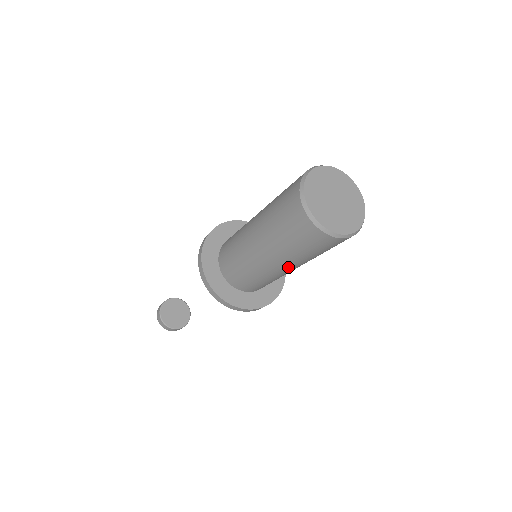
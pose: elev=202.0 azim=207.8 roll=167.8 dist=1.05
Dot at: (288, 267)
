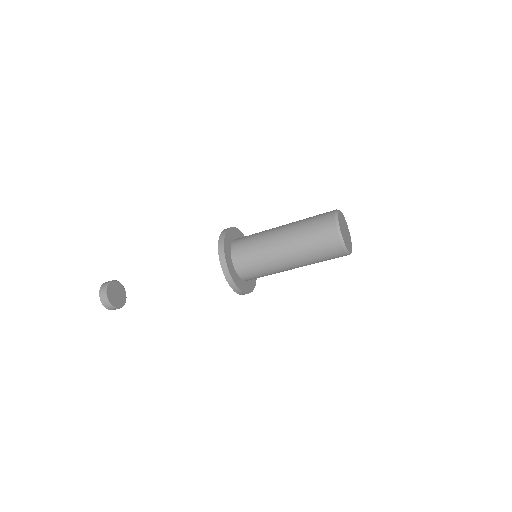
Dot at: (296, 267)
